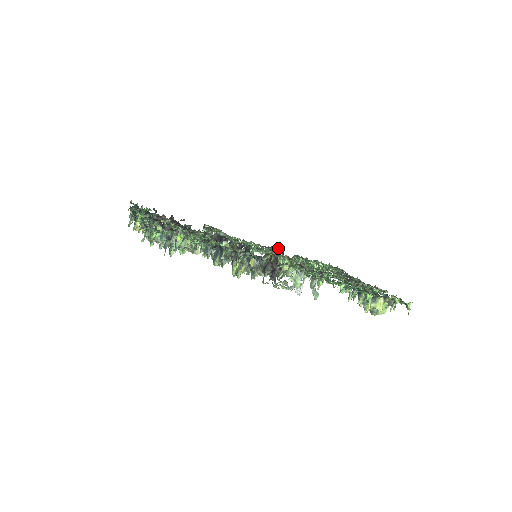
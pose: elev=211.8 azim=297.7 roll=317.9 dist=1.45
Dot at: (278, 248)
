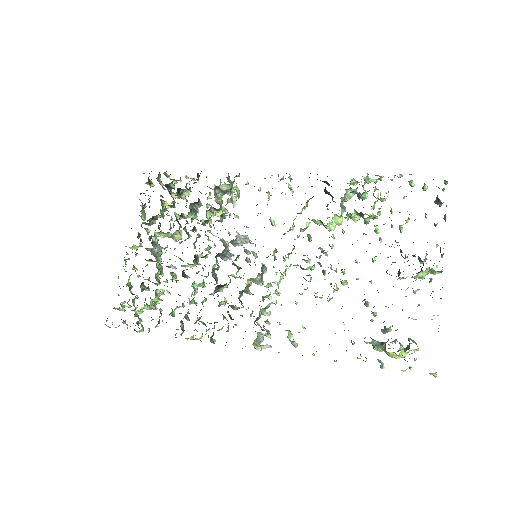
Dot at: occluded
